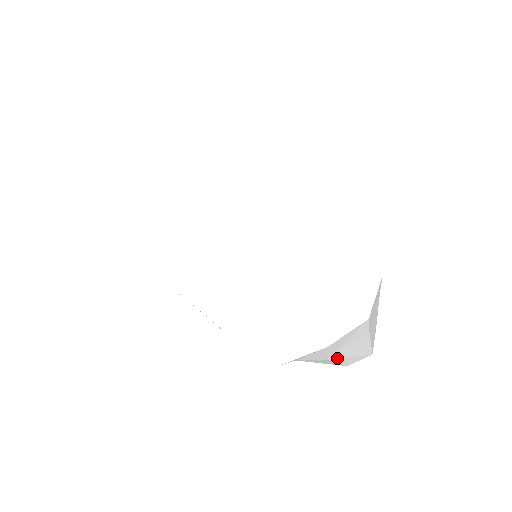
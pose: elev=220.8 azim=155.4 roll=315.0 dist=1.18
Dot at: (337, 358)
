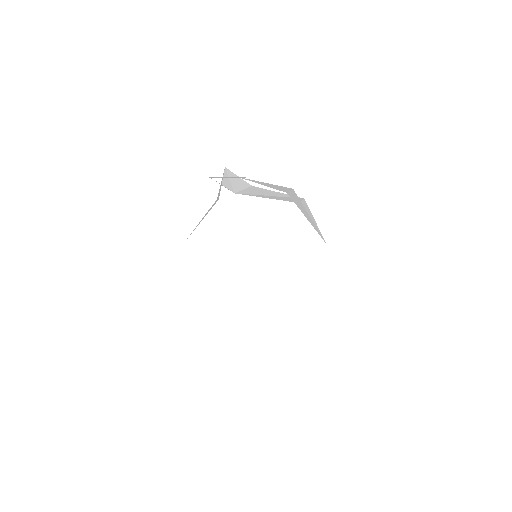
Dot at: occluded
